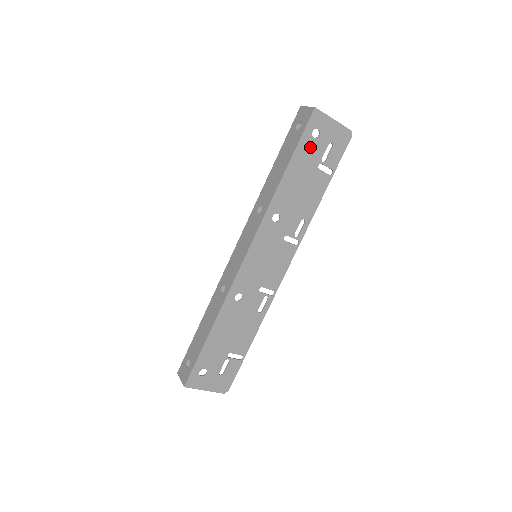
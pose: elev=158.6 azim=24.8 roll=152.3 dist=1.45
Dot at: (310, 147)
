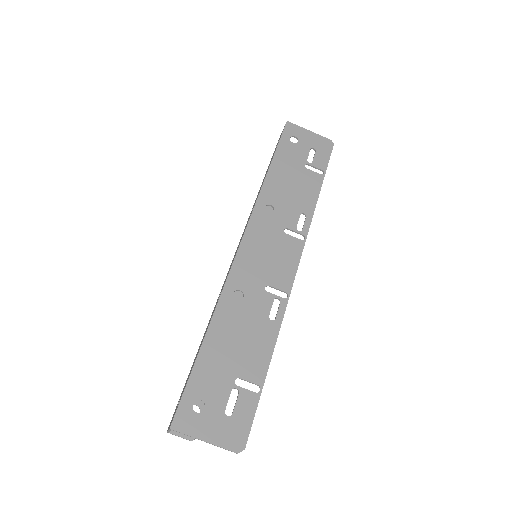
Dot at: (291, 150)
